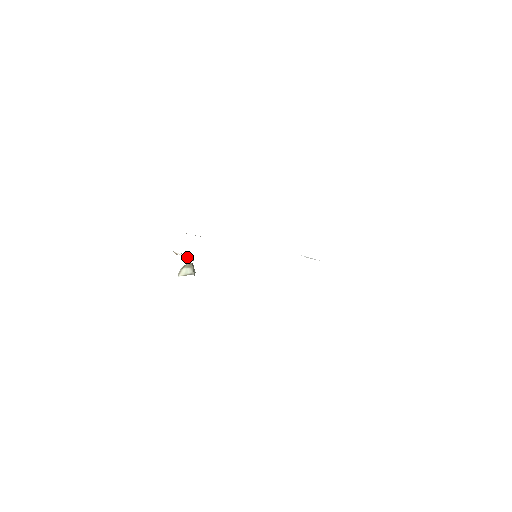
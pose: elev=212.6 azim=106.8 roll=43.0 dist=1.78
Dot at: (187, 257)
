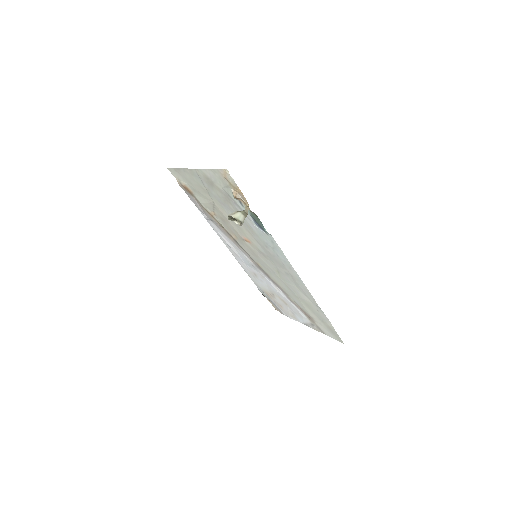
Dot at: (247, 205)
